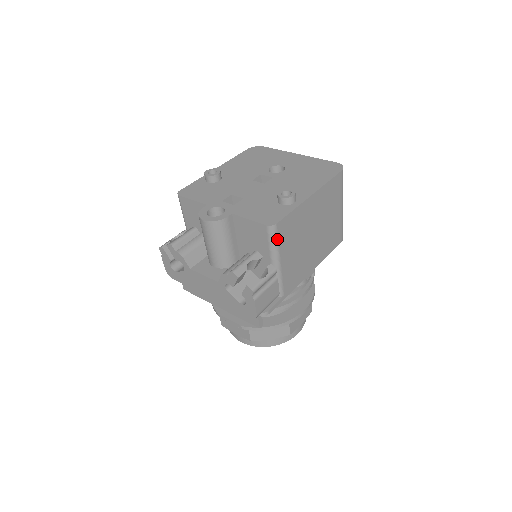
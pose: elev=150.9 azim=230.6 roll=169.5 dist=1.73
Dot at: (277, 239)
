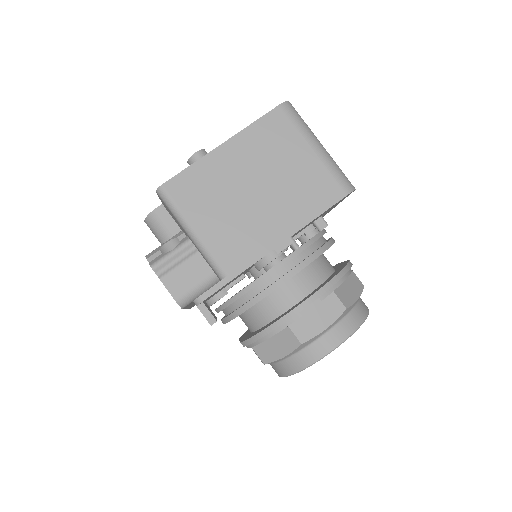
Dot at: (174, 202)
